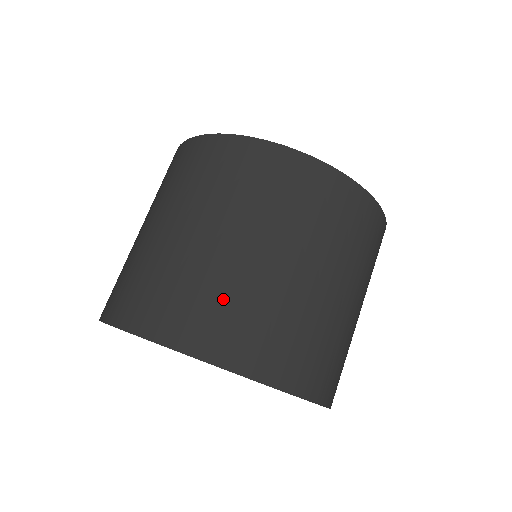
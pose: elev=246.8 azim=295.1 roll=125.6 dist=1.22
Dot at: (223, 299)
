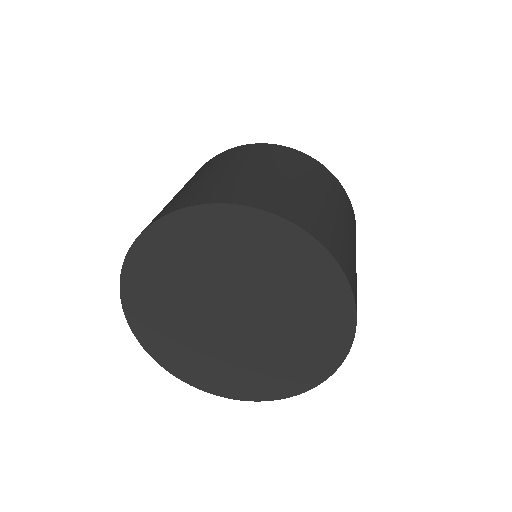
Dot at: (231, 183)
